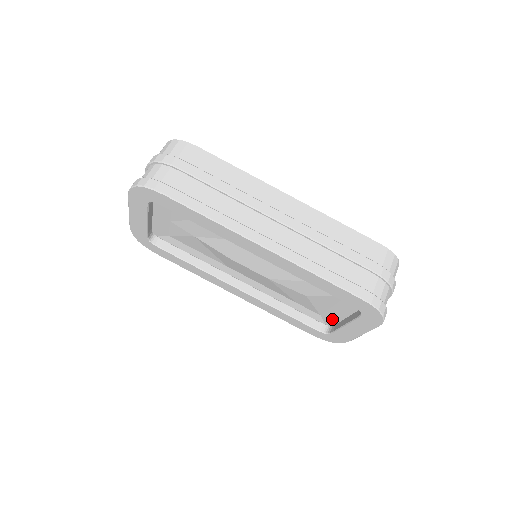
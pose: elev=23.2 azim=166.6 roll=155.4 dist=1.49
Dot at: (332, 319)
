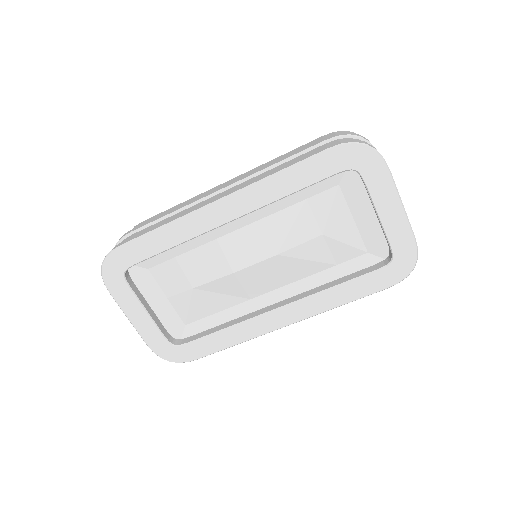
Dot at: (376, 240)
